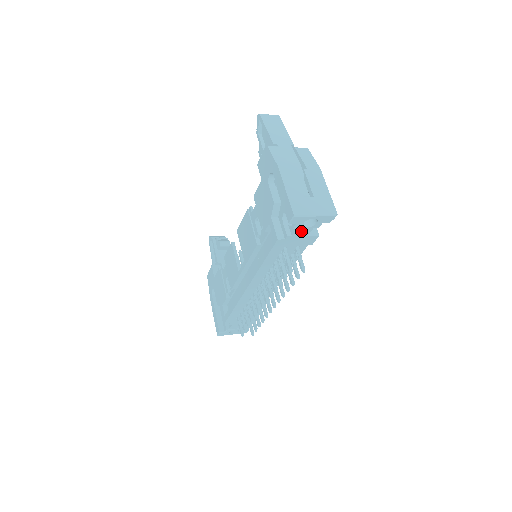
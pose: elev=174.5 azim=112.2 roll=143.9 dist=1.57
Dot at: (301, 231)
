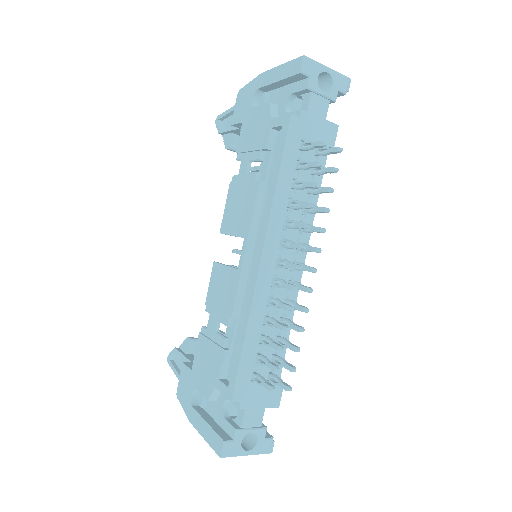
Dot at: (316, 104)
